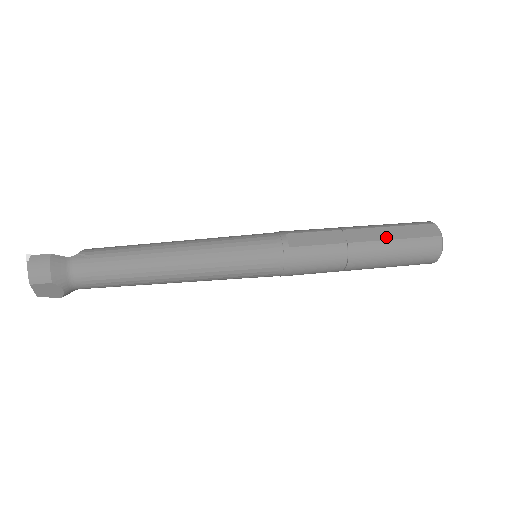
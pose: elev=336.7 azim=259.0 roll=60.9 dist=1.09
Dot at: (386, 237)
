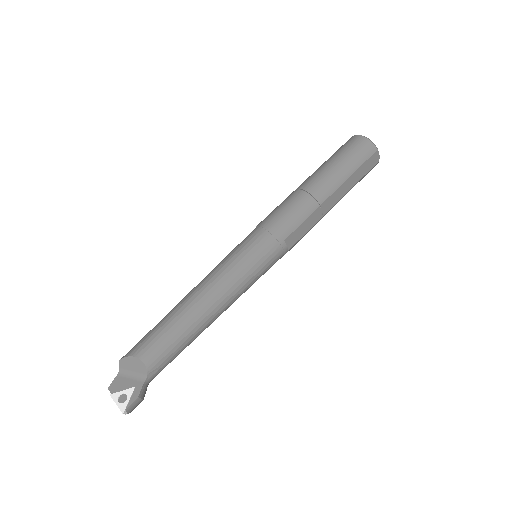
Dot at: (347, 190)
